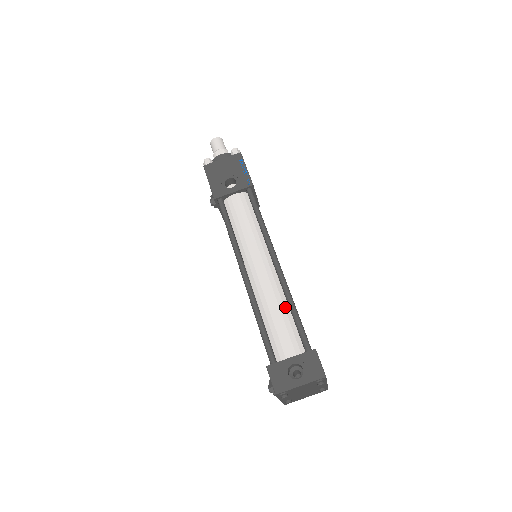
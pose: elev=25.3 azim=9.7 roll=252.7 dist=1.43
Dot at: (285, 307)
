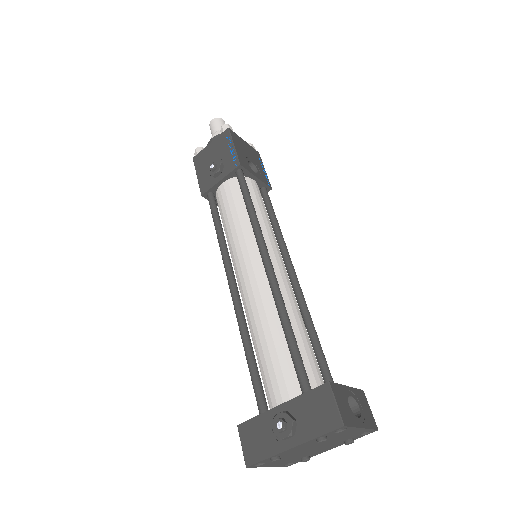
Dot at: (306, 328)
